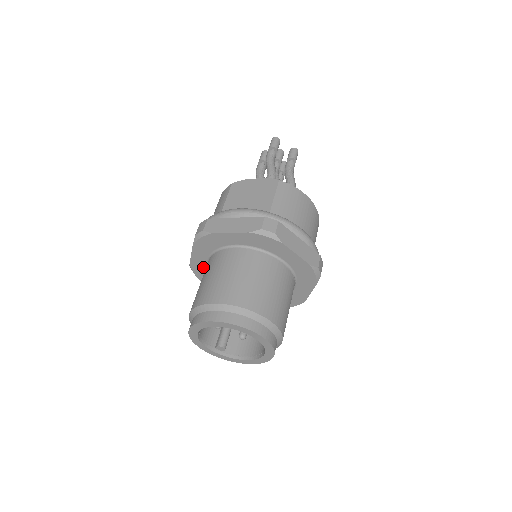
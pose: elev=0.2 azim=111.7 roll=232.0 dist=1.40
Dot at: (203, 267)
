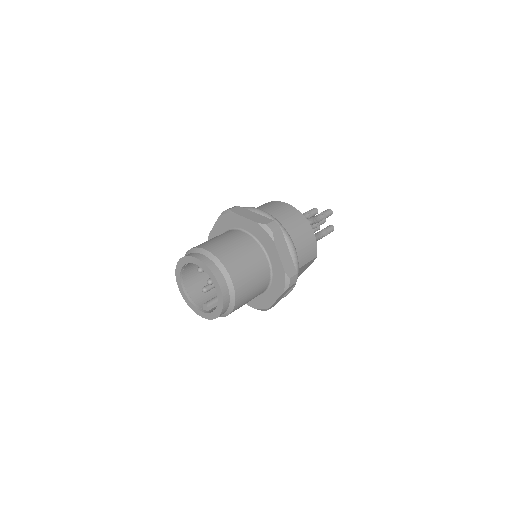
Dot at: occluded
